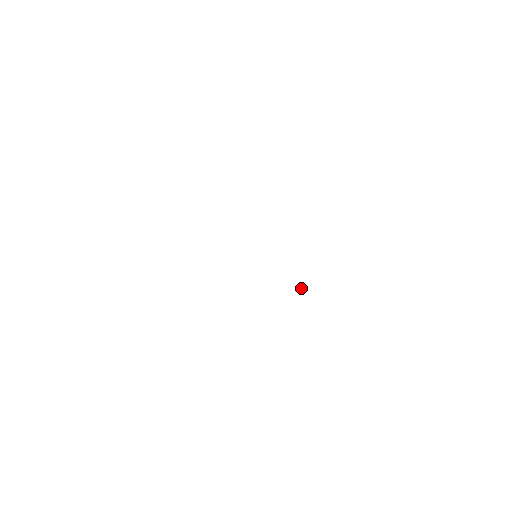
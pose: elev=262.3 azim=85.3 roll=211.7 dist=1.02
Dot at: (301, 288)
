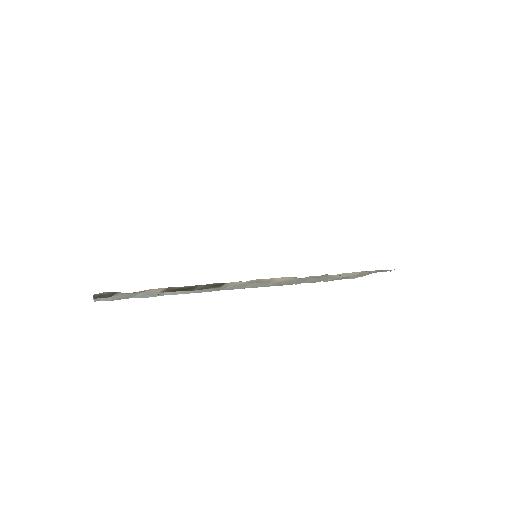
Dot at: occluded
